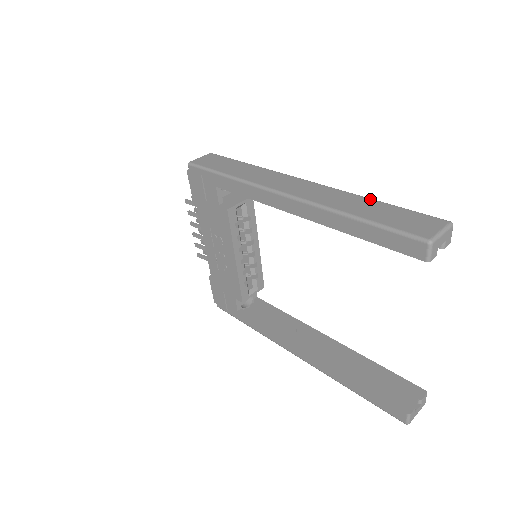
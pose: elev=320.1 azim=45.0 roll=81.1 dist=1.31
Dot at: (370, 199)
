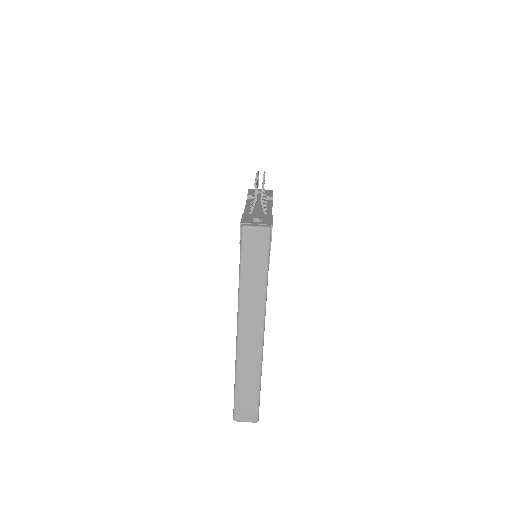
Dot at: (258, 381)
